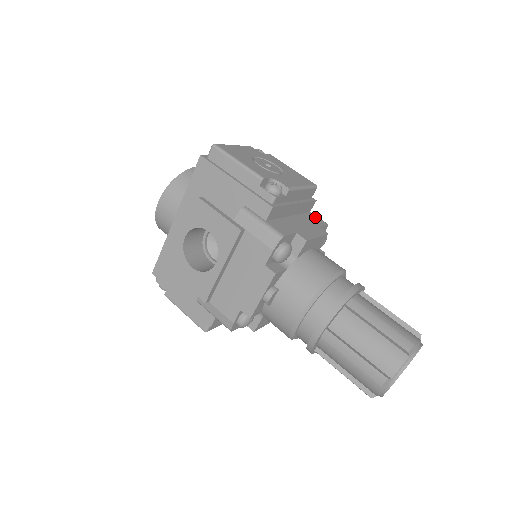
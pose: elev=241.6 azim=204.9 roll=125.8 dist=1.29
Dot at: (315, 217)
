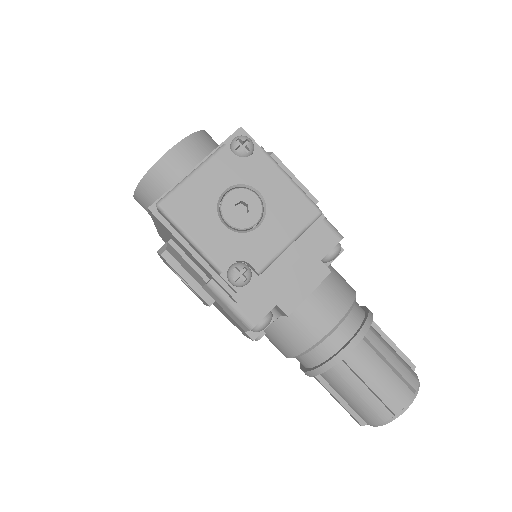
Dot at: (324, 232)
